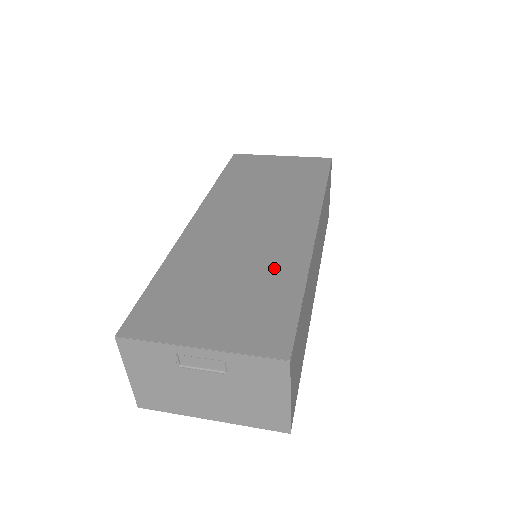
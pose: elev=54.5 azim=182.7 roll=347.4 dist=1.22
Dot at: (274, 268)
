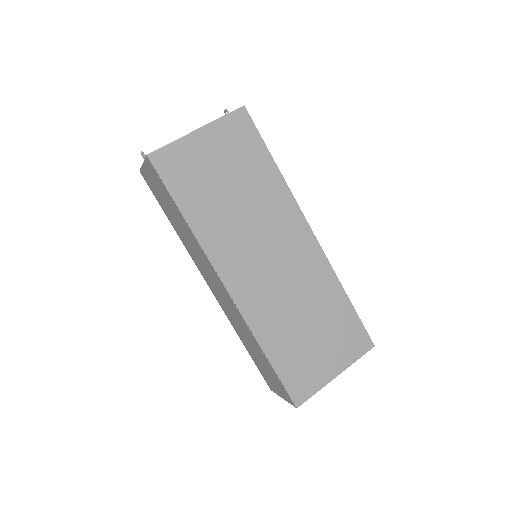
Dot at: (322, 294)
